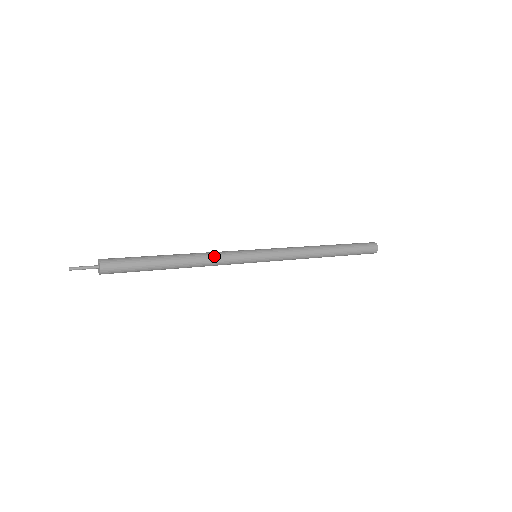
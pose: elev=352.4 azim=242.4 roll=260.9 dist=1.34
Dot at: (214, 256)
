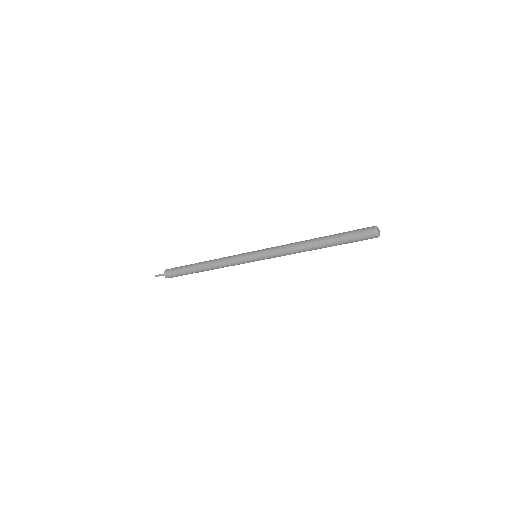
Dot at: (225, 257)
